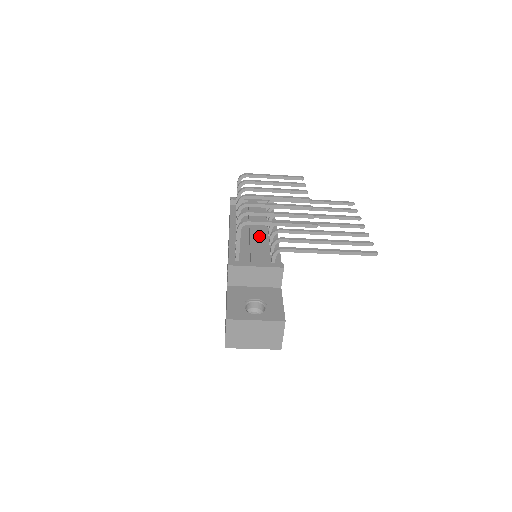
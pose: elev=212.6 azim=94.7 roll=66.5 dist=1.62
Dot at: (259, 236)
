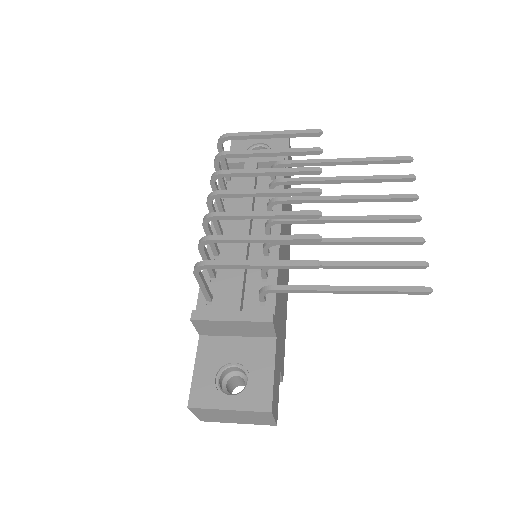
Dot at: occluded
